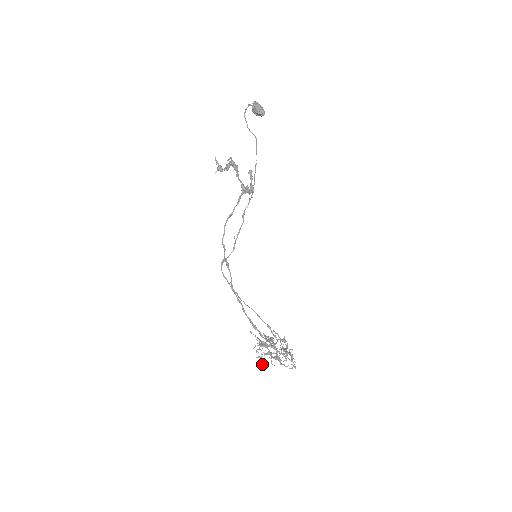
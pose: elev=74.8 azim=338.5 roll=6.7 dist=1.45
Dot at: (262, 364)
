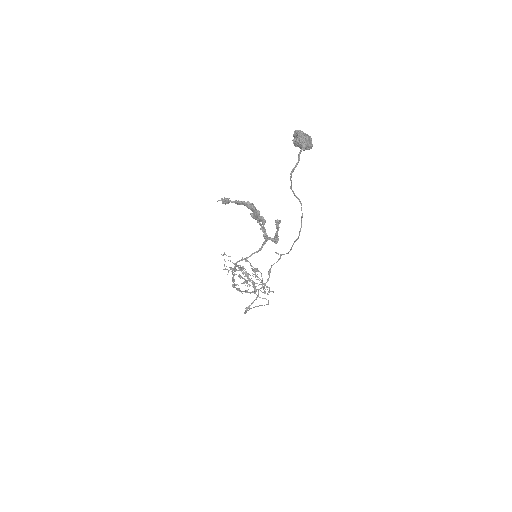
Dot at: occluded
